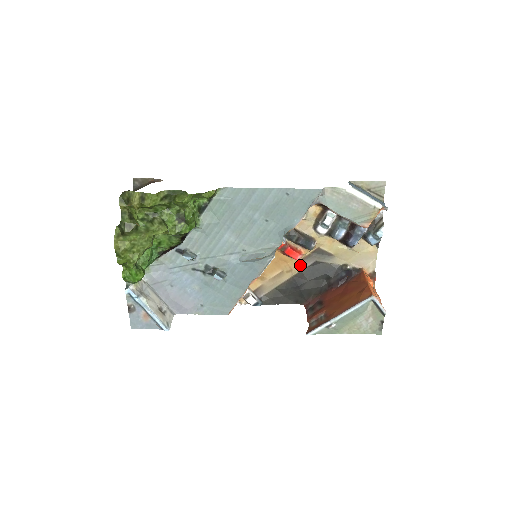
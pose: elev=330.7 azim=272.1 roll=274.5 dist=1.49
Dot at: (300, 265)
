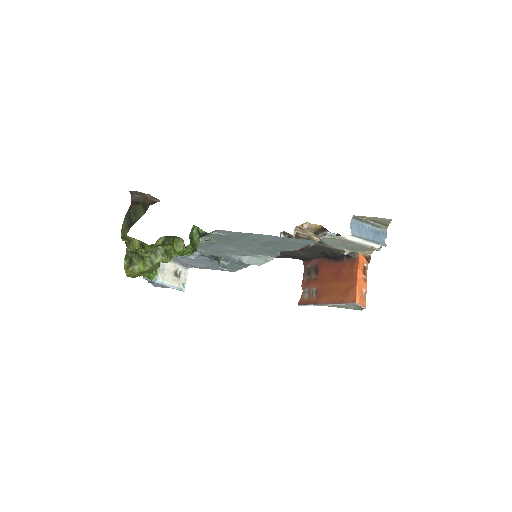
Dot at: occluded
